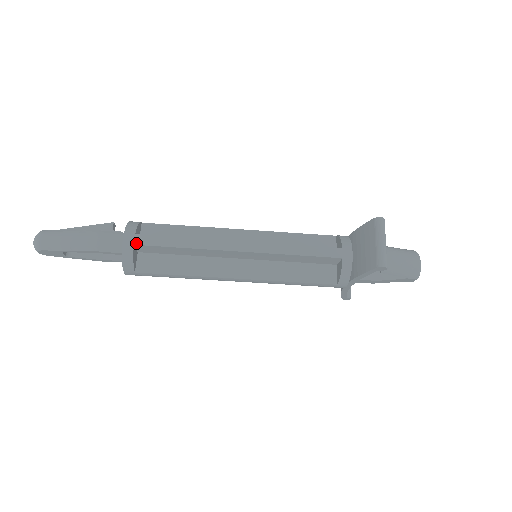
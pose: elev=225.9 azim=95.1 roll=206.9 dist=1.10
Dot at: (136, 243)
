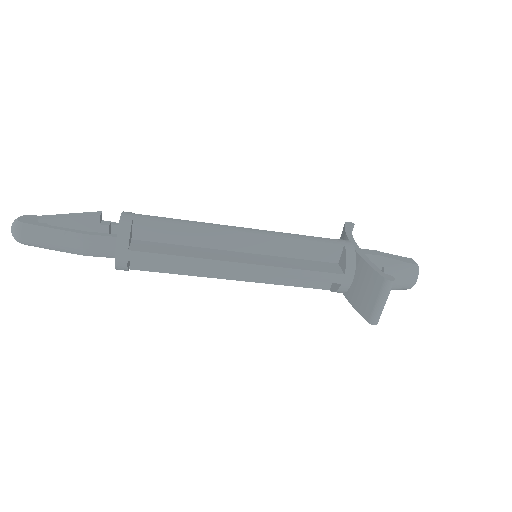
Dot at: (130, 260)
